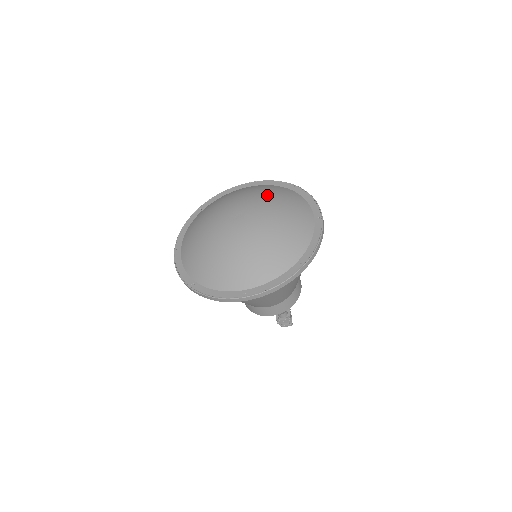
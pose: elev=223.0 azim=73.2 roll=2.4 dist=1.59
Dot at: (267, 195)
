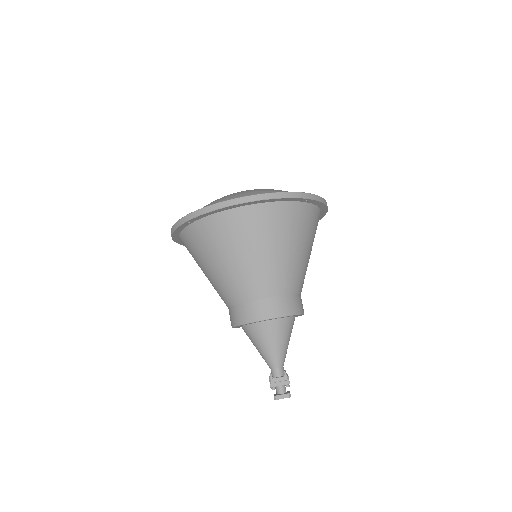
Dot at: occluded
